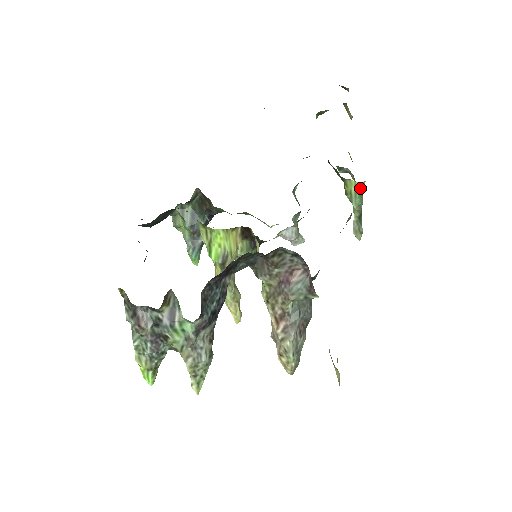
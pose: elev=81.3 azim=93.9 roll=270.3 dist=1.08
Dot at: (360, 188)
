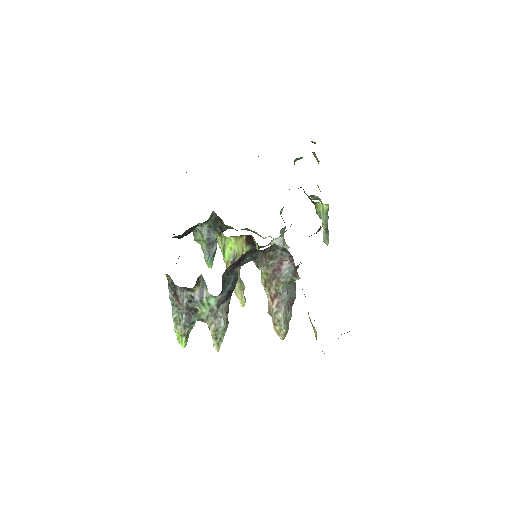
Dot at: (326, 208)
